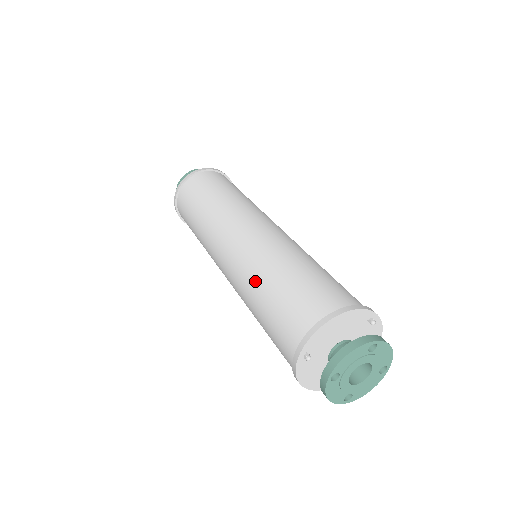
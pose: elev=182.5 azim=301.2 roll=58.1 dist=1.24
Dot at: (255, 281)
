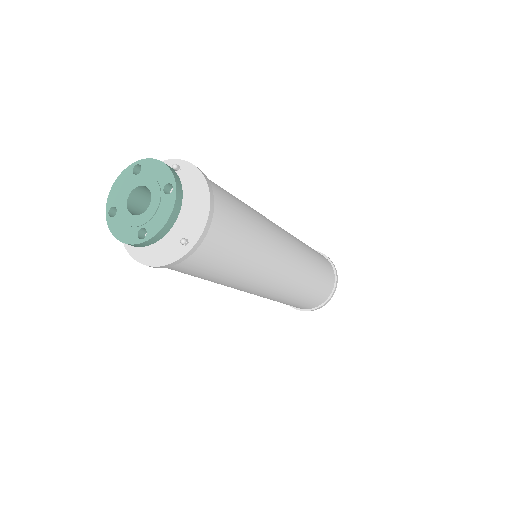
Dot at: occluded
